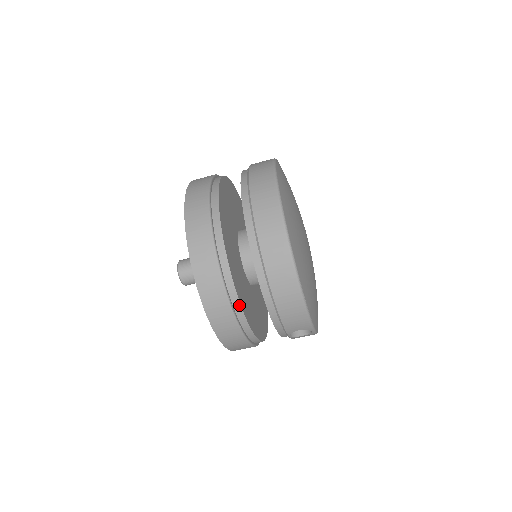
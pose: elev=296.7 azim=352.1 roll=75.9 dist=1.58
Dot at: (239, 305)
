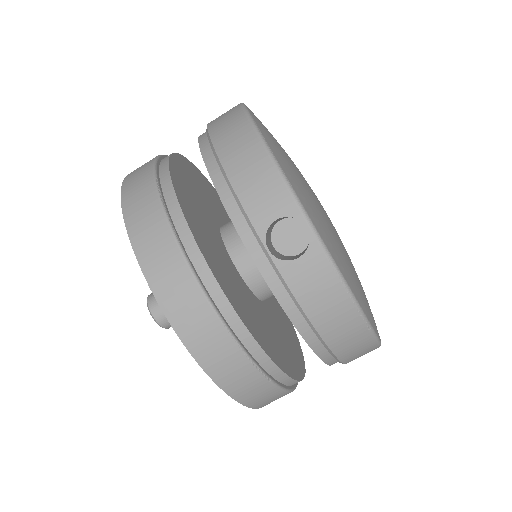
Dot at: (172, 193)
